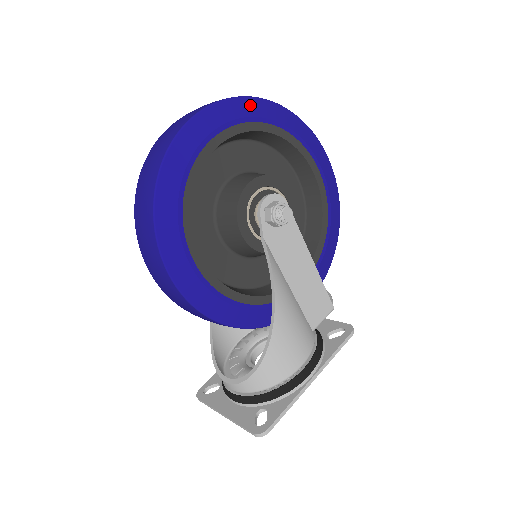
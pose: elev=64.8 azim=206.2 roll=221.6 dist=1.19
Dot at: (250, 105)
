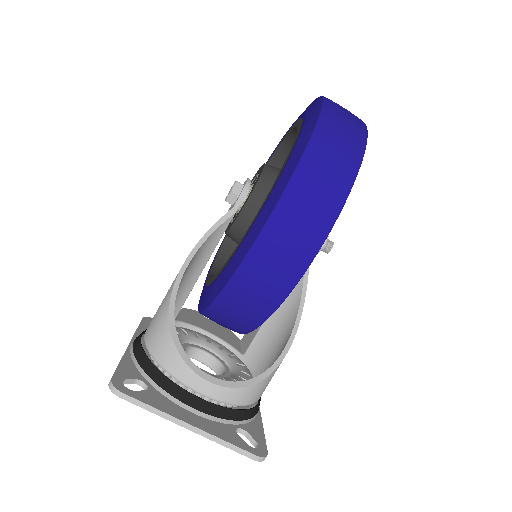
Dot at: occluded
